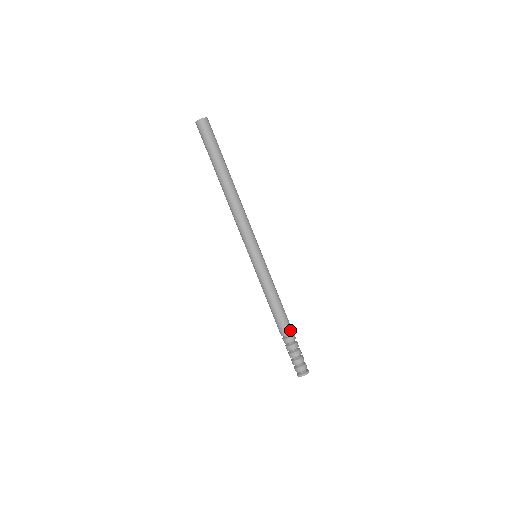
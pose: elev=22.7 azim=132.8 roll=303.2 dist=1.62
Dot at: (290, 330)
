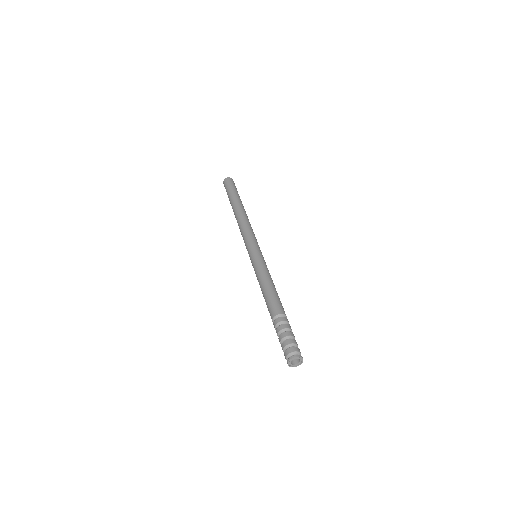
Dot at: (284, 312)
